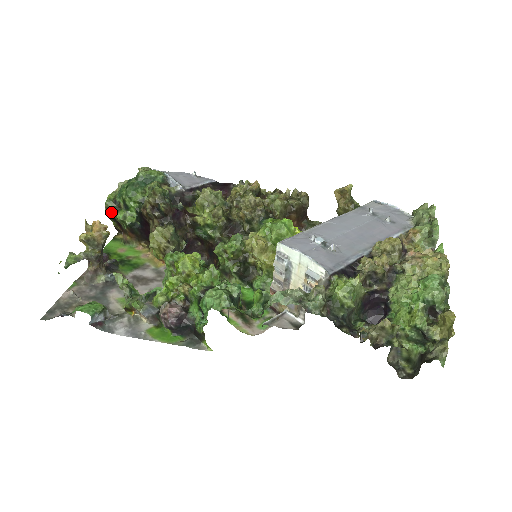
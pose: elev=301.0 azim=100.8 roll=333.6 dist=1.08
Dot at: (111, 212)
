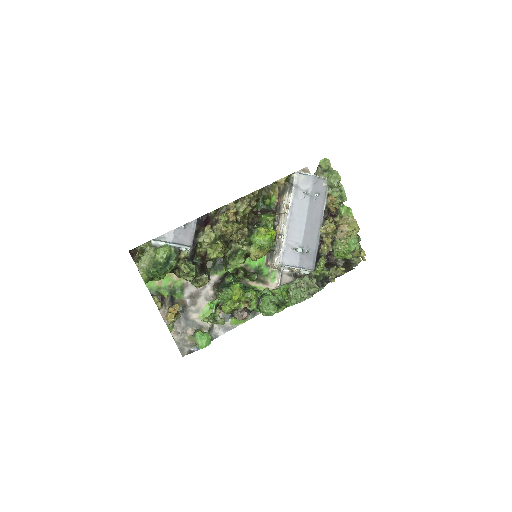
Dot at: (148, 281)
